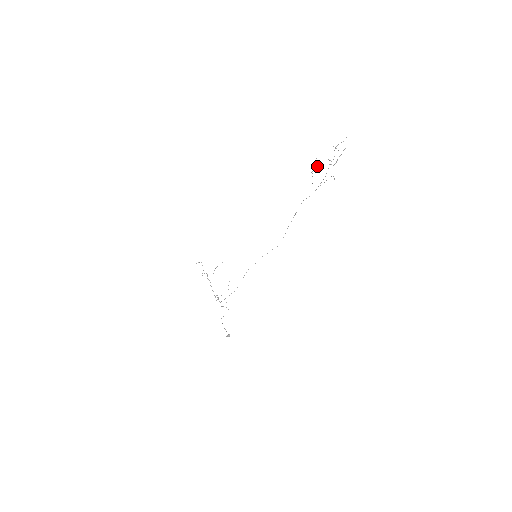
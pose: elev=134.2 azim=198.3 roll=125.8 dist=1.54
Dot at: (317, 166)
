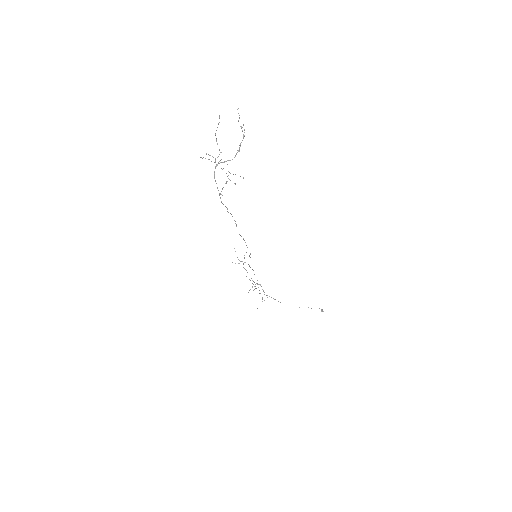
Dot at: occluded
